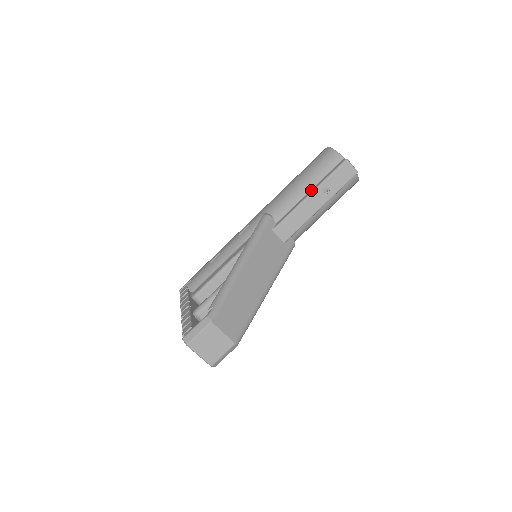
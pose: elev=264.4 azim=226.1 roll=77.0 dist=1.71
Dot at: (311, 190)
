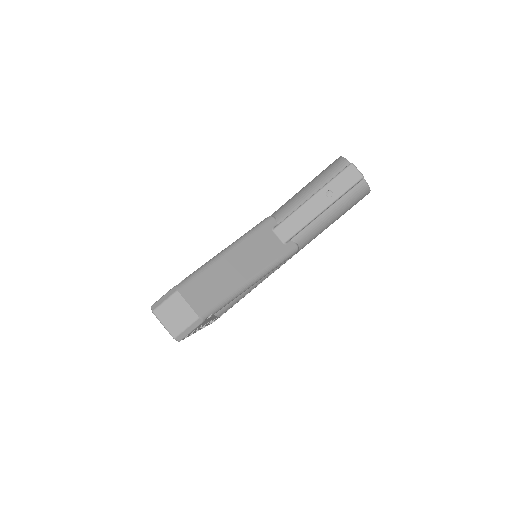
Dot at: (315, 193)
